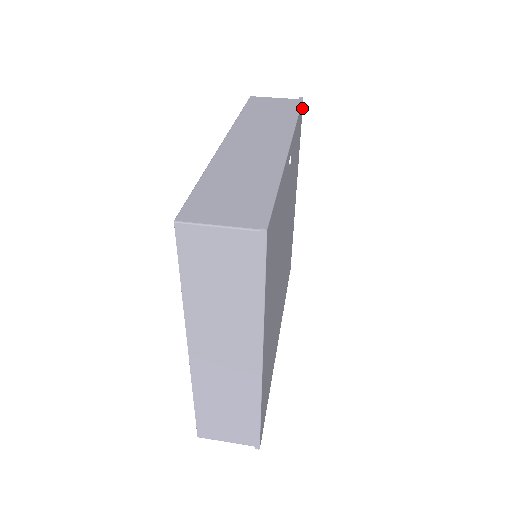
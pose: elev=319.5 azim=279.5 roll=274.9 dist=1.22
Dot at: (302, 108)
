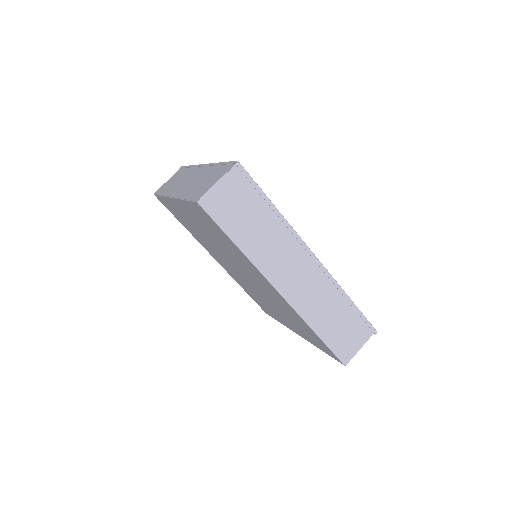
Dot at: occluded
